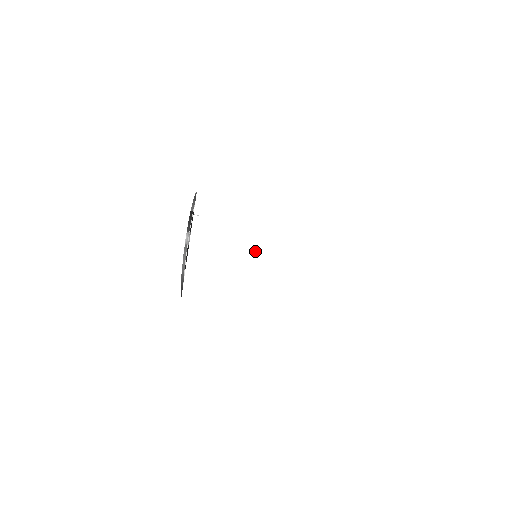
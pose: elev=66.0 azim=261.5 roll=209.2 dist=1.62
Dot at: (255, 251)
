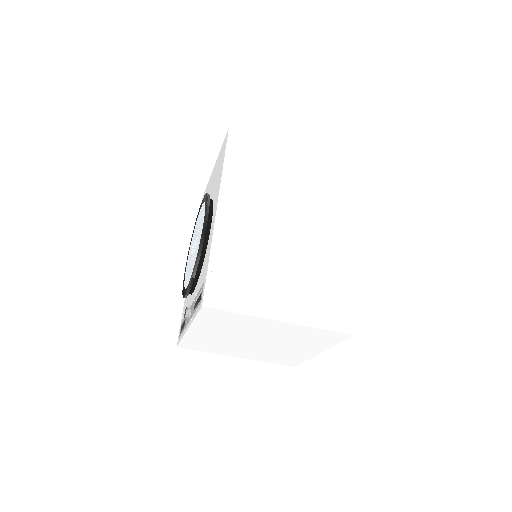
Dot at: (240, 340)
